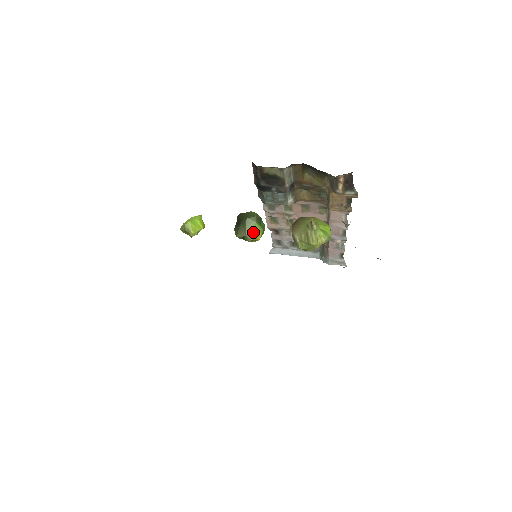
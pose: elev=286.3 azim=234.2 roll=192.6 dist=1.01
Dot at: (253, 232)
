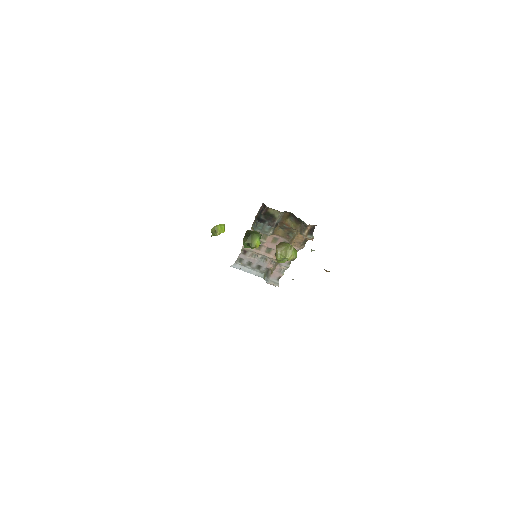
Dot at: (256, 242)
